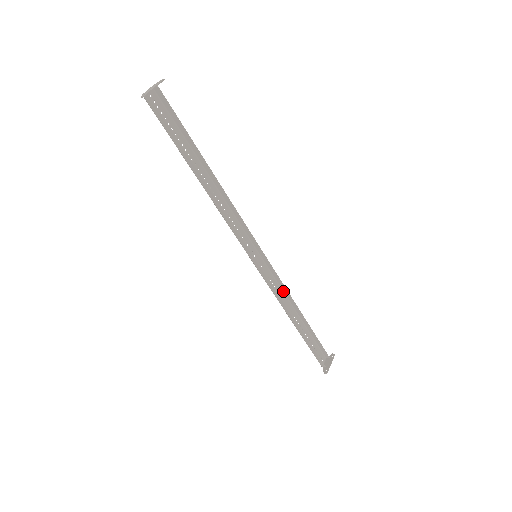
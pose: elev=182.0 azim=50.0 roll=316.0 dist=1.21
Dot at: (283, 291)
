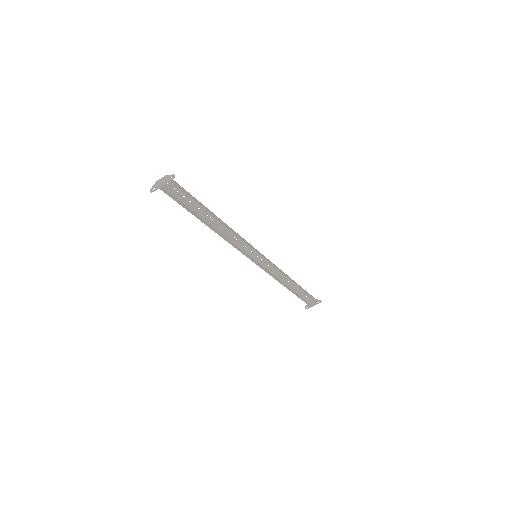
Dot at: (281, 270)
